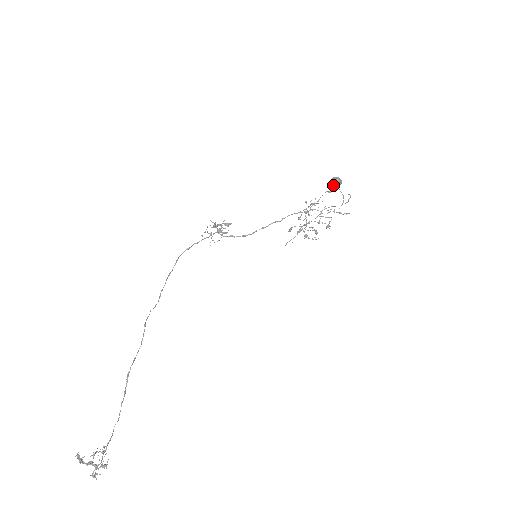
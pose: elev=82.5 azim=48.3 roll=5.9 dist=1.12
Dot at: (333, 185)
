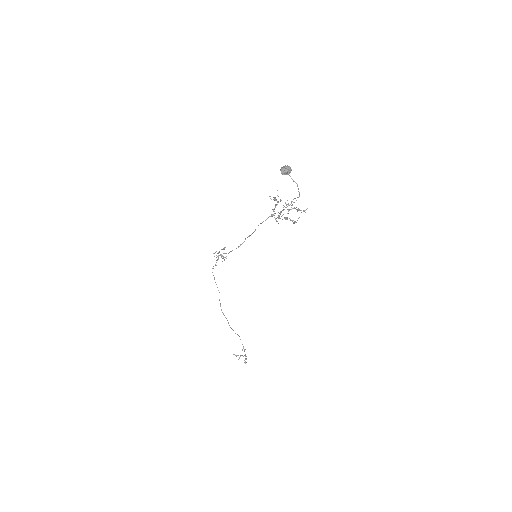
Dot at: (285, 173)
